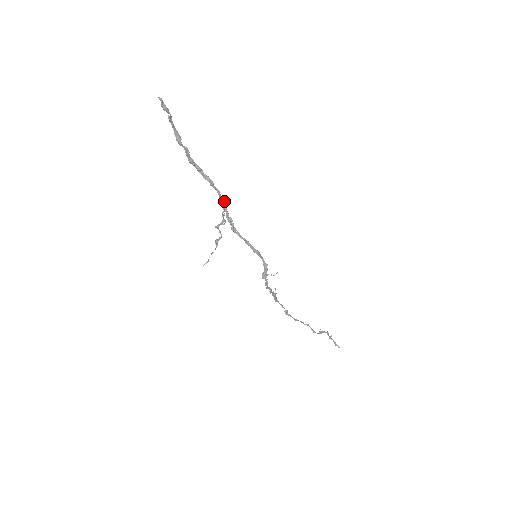
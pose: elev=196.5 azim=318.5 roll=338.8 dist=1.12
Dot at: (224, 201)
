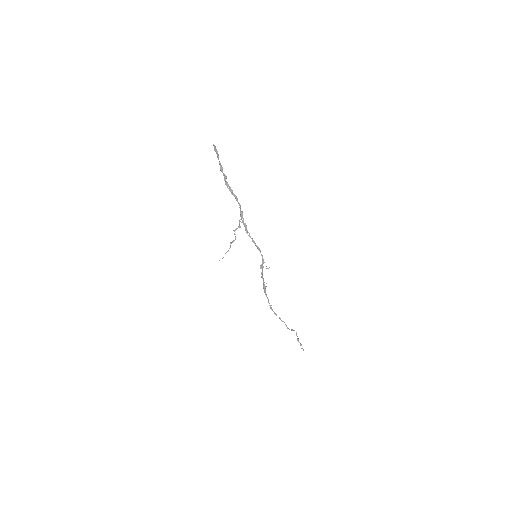
Dot at: (242, 212)
